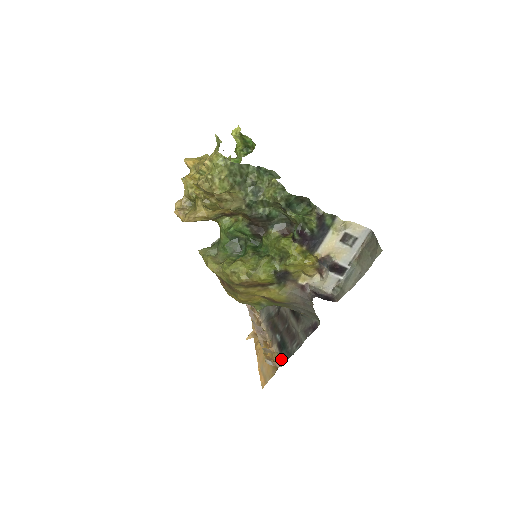
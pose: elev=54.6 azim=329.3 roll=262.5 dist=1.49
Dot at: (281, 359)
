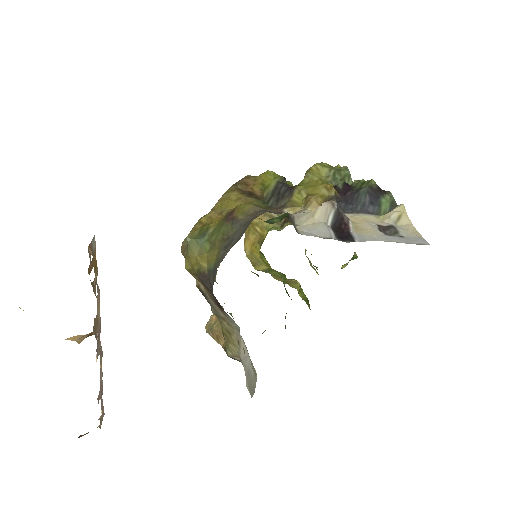
Dot at: occluded
